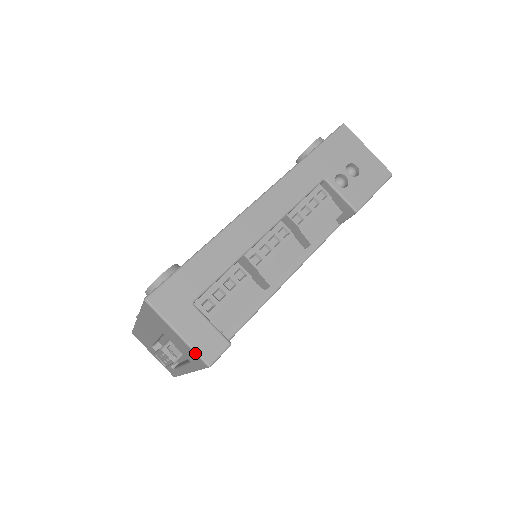
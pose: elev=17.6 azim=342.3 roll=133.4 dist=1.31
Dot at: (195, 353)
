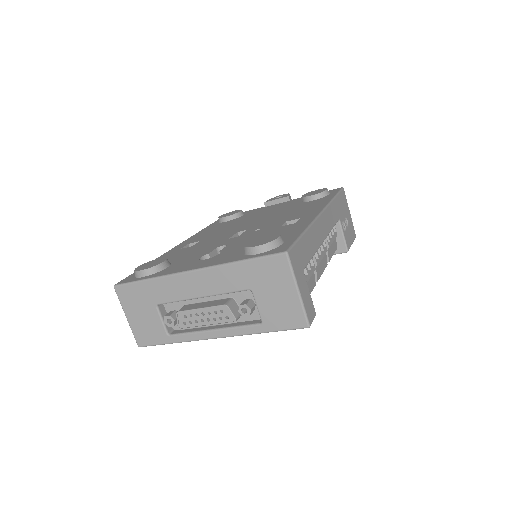
Dot at: (304, 312)
